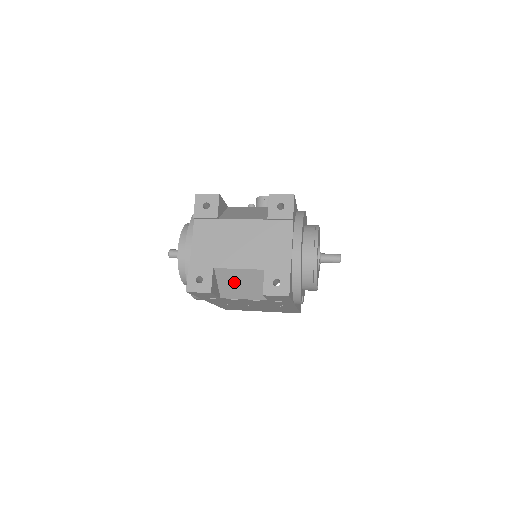
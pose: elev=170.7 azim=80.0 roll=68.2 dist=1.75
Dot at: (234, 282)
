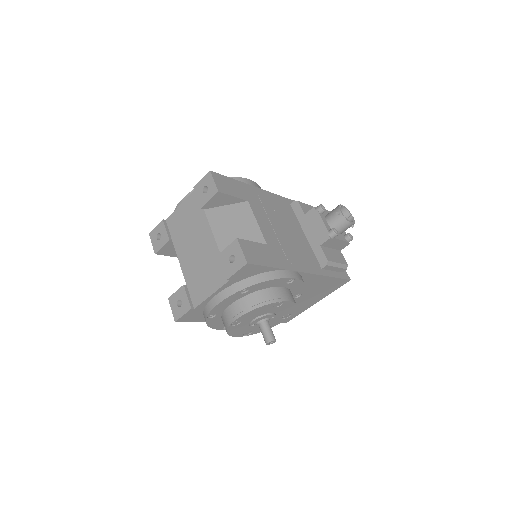
Dot at: occluded
